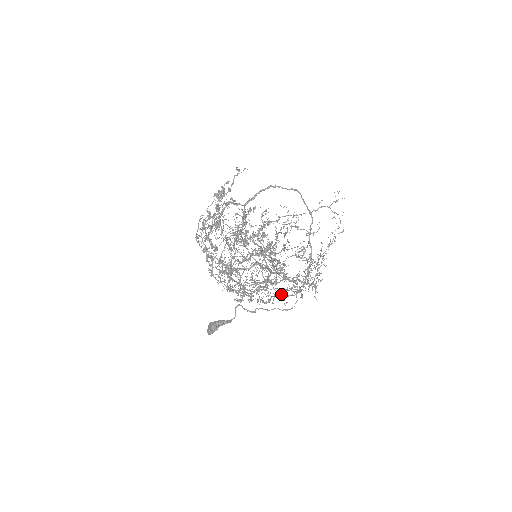
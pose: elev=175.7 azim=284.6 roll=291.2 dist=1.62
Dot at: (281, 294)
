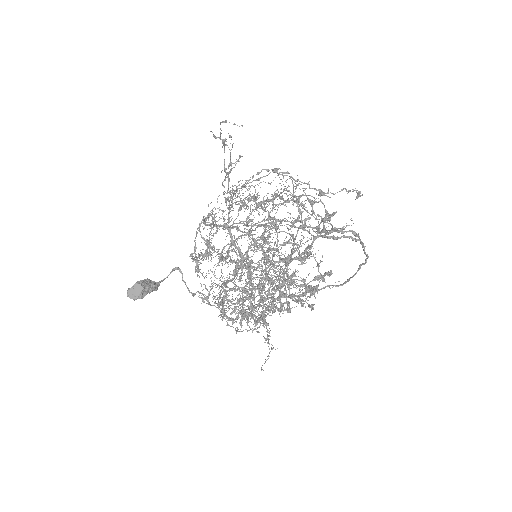
Dot at: occluded
